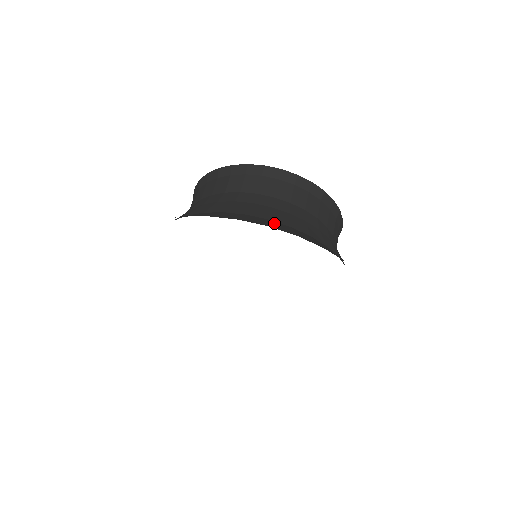
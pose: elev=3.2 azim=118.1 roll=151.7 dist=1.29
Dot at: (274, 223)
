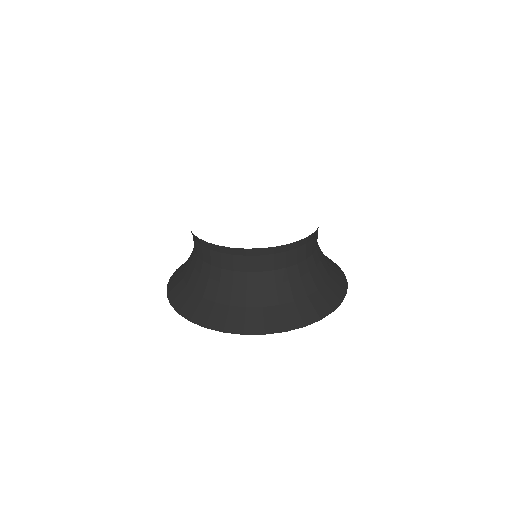
Dot at: (331, 287)
